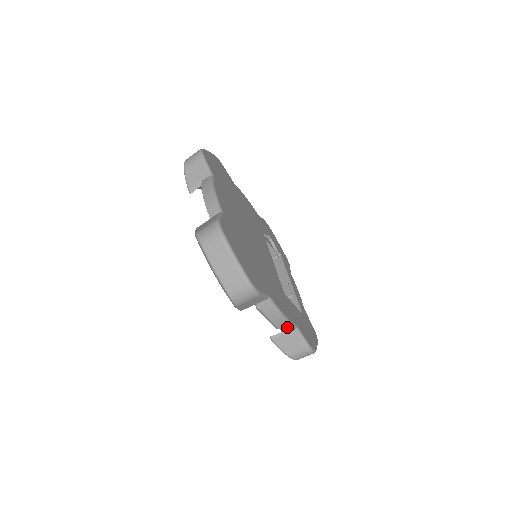
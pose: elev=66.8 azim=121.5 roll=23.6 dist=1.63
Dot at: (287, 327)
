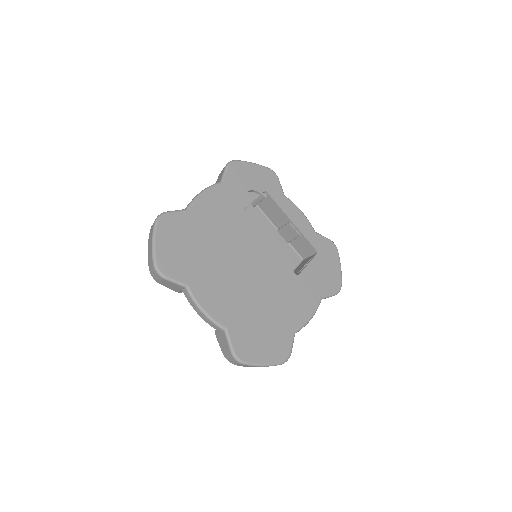
Dot at: occluded
